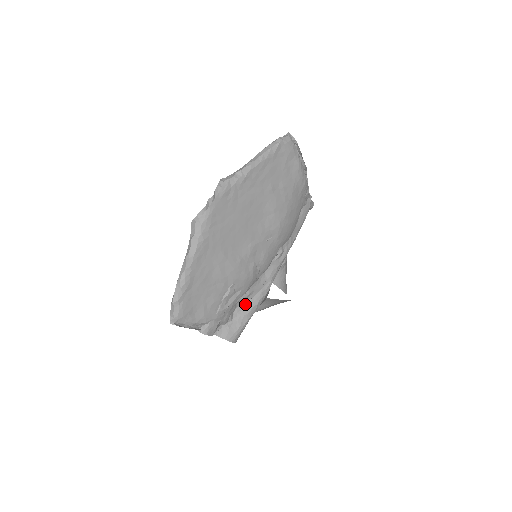
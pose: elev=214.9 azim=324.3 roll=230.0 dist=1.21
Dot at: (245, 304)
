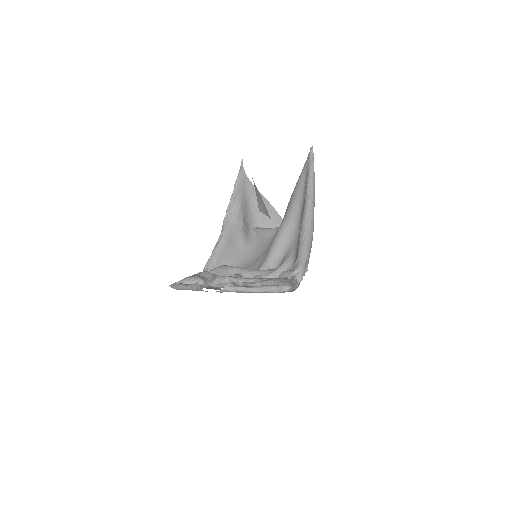
Dot at: occluded
